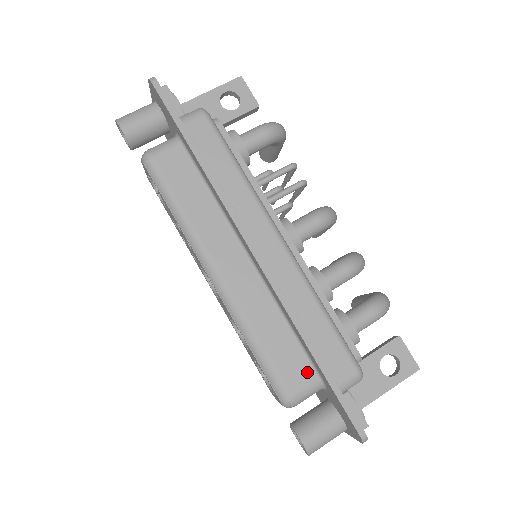
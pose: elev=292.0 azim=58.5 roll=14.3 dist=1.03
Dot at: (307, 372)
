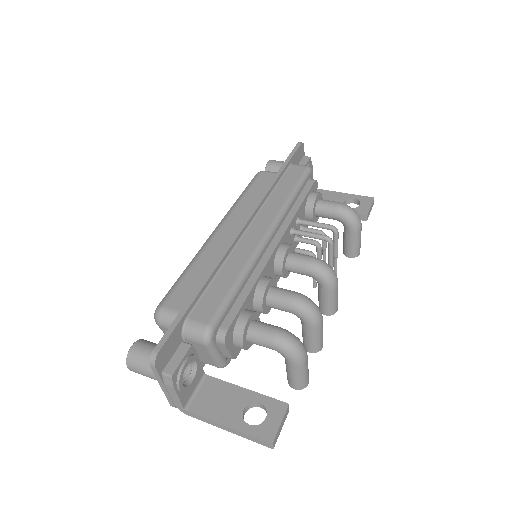
Dot at: occluded
